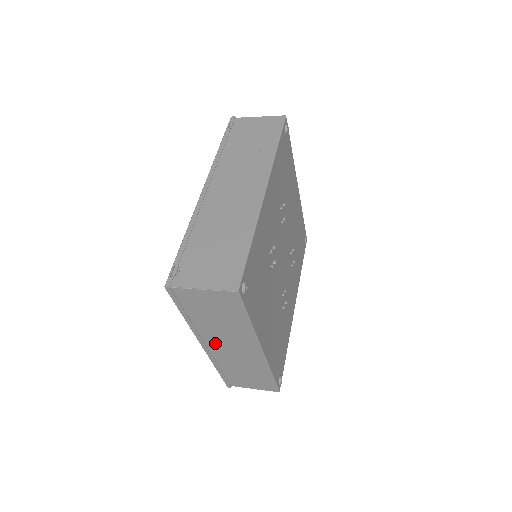
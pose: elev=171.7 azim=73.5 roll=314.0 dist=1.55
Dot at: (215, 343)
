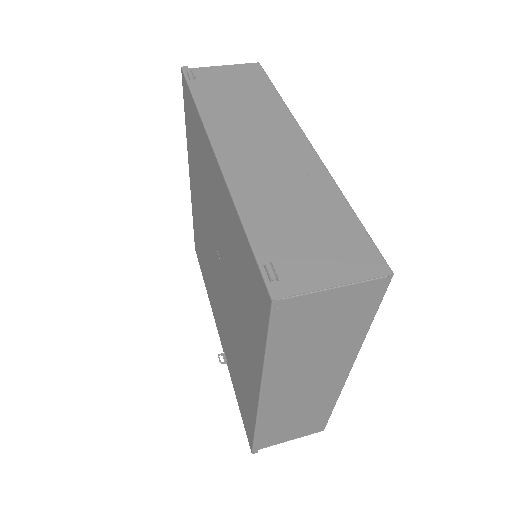
Dot at: (284, 386)
